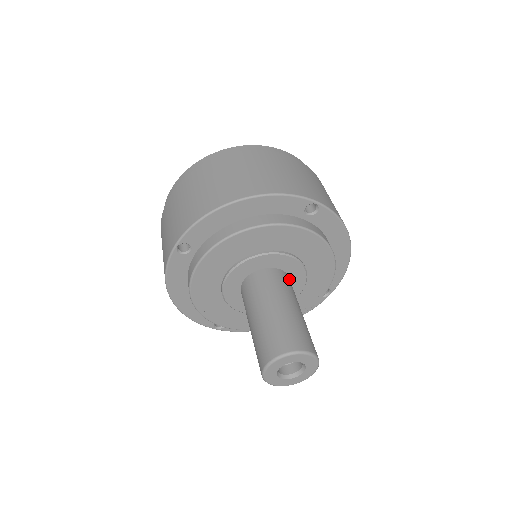
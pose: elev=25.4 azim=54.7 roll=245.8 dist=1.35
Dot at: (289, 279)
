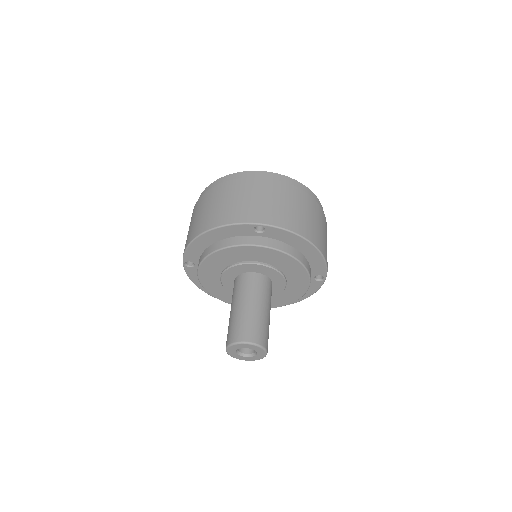
Dot at: (264, 279)
